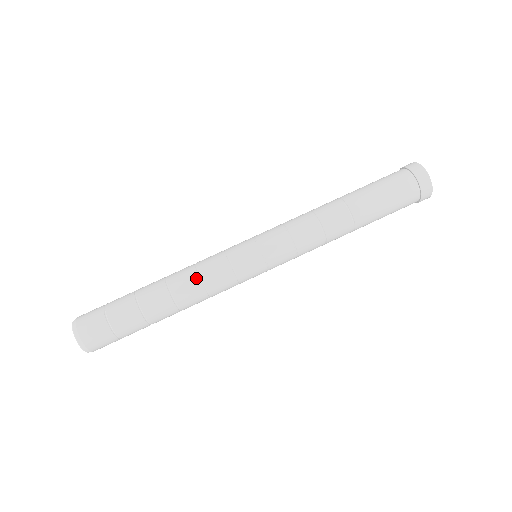
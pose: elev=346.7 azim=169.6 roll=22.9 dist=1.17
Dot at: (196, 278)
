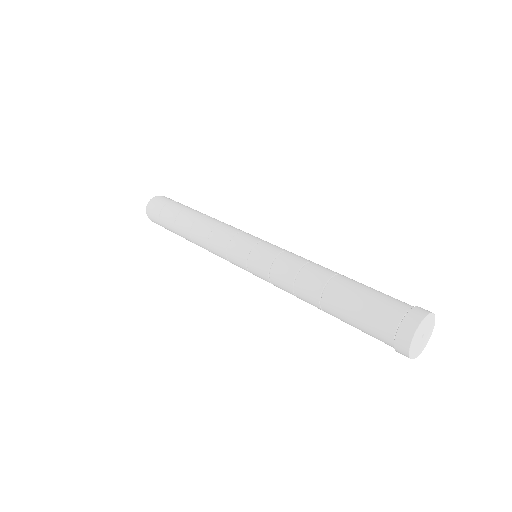
Dot at: (206, 236)
